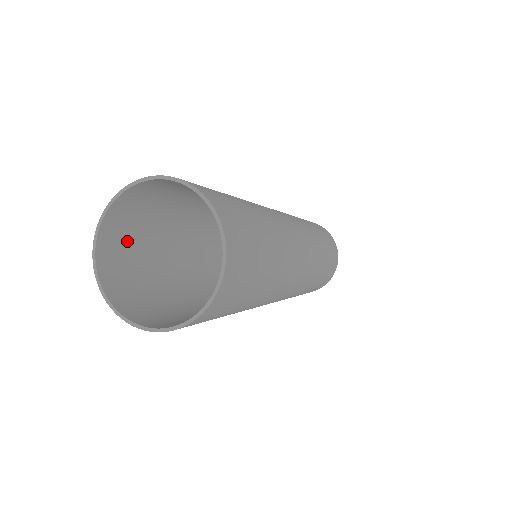
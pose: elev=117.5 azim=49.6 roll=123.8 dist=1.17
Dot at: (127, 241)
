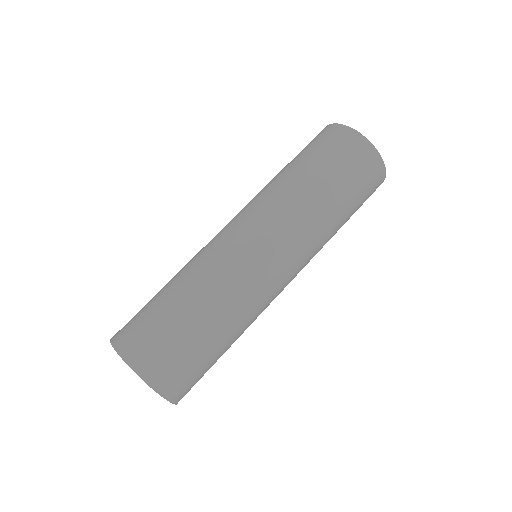
Dot at: occluded
